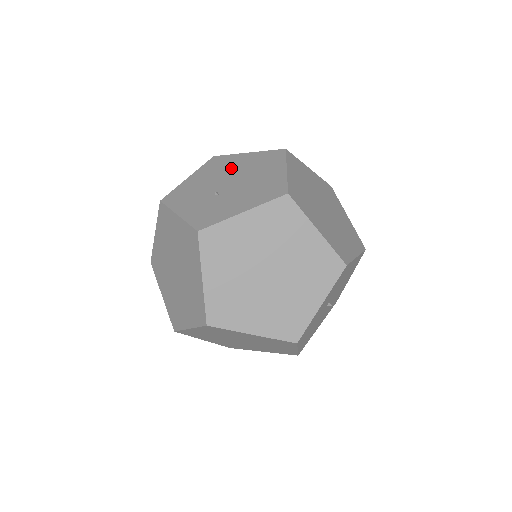
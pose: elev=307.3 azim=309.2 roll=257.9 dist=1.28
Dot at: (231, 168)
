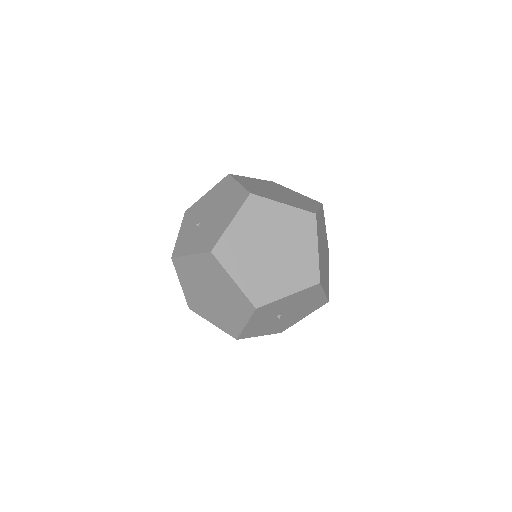
Dot at: (221, 198)
